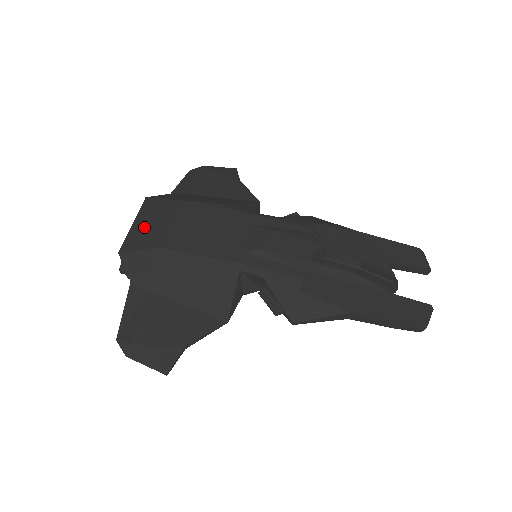
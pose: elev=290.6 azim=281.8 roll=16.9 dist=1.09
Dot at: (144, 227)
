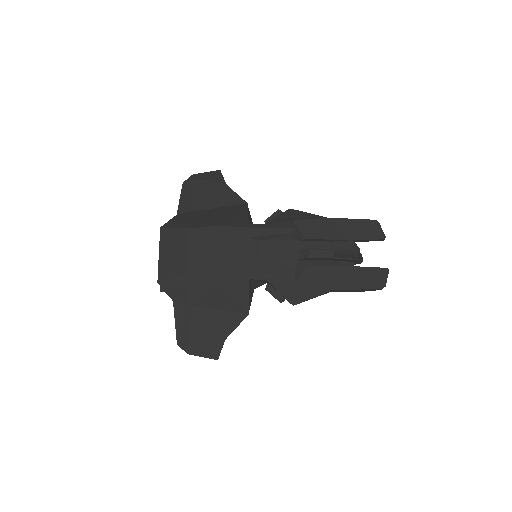
Dot at: (169, 257)
